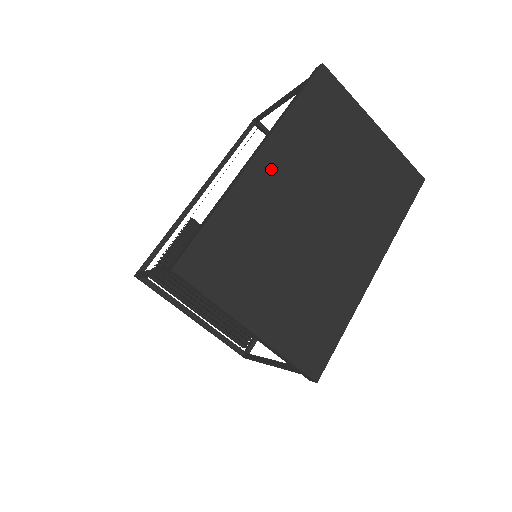
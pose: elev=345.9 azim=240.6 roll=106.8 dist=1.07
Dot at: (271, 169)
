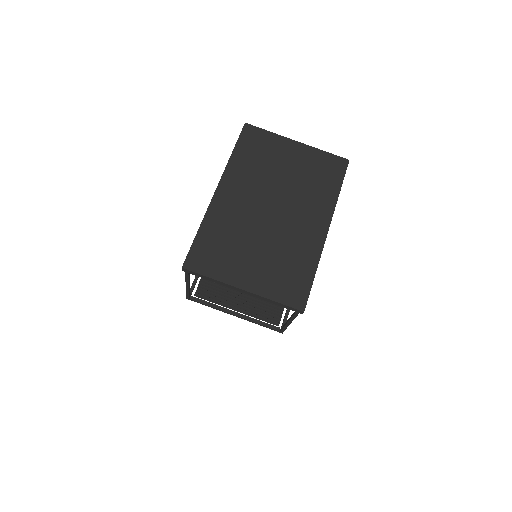
Dot at: (229, 194)
